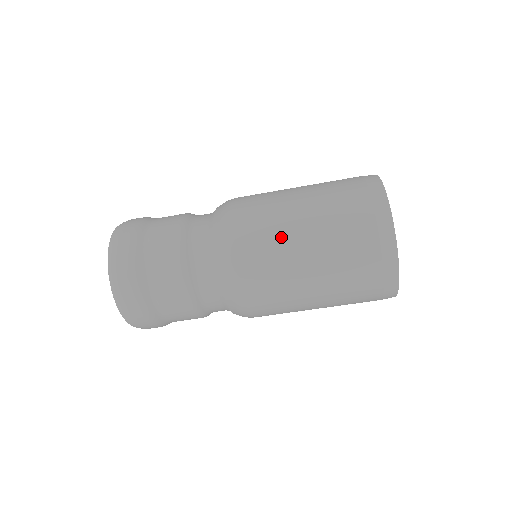
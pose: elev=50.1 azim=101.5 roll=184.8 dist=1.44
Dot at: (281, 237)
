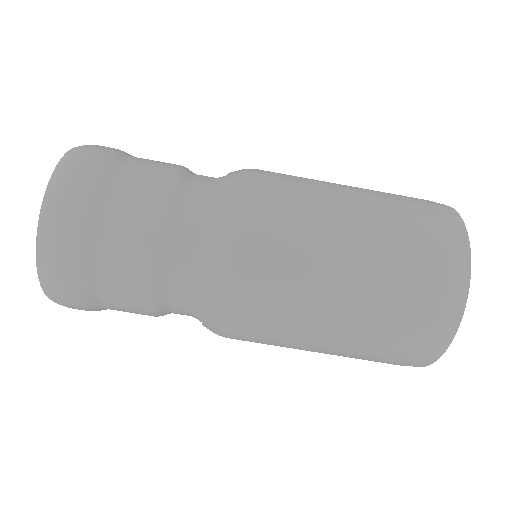
Dot at: (316, 262)
